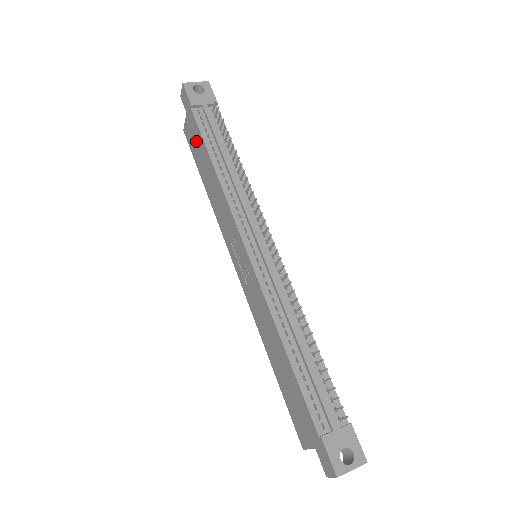
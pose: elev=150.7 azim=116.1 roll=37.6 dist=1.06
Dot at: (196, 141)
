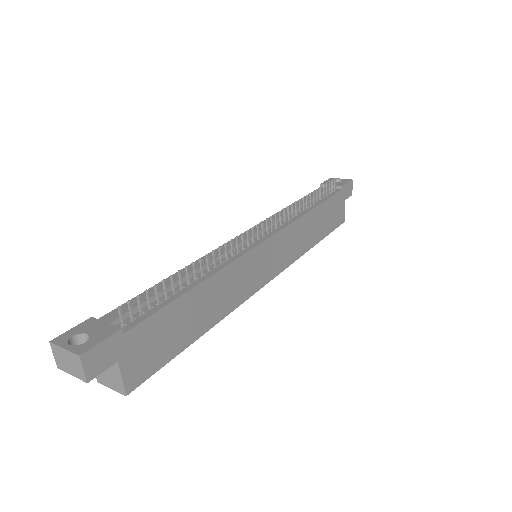
Dot at: occluded
